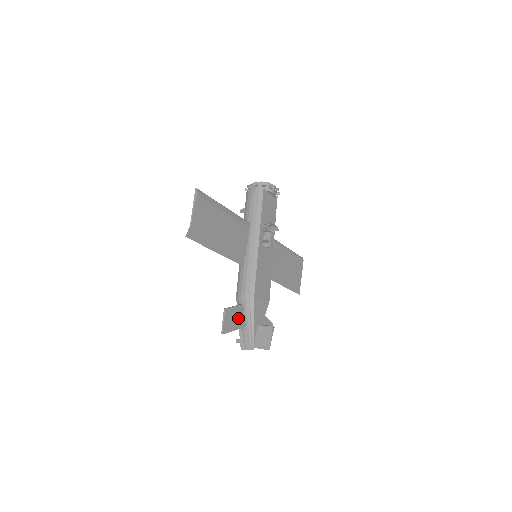
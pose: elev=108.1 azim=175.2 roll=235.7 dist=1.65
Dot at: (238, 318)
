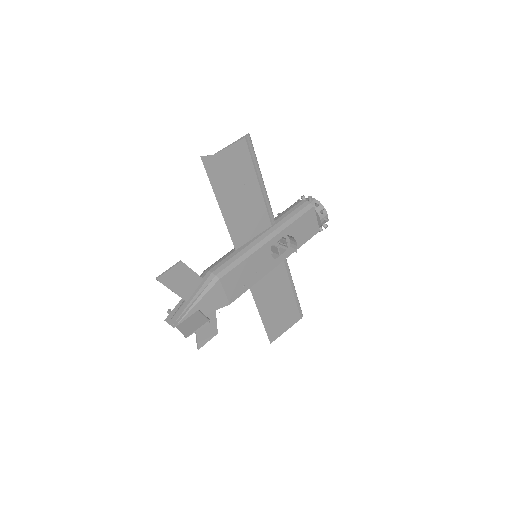
Dot at: (186, 285)
